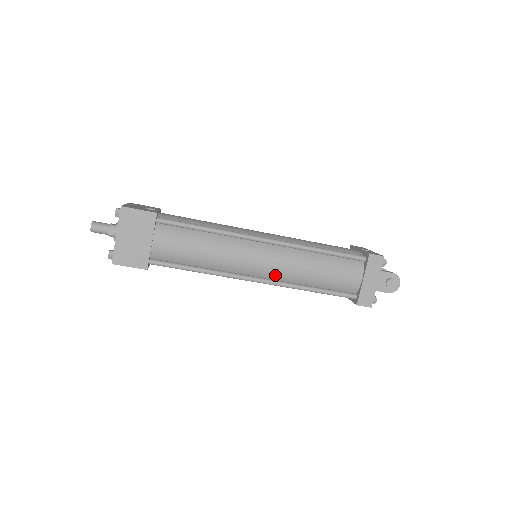
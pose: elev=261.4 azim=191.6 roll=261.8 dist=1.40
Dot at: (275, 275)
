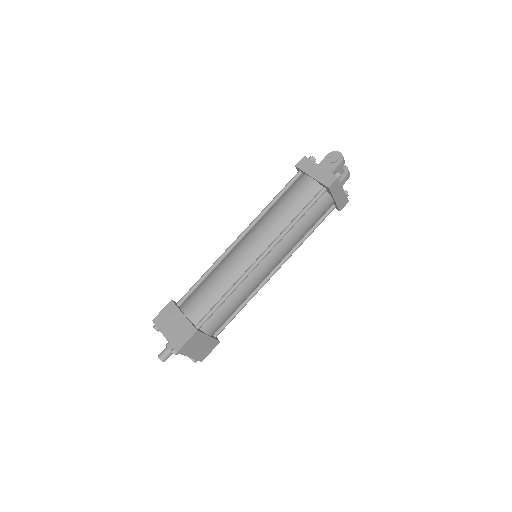
Dot at: (266, 242)
